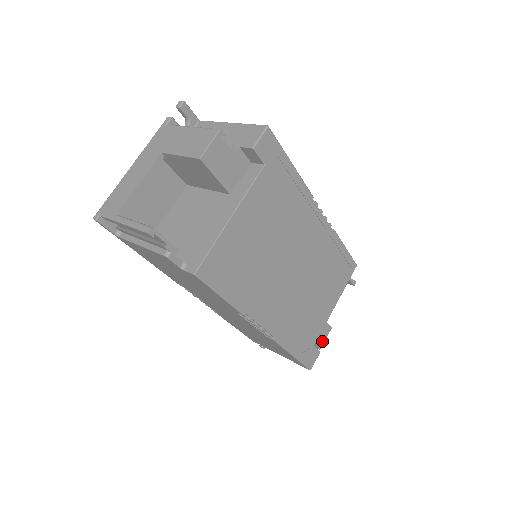
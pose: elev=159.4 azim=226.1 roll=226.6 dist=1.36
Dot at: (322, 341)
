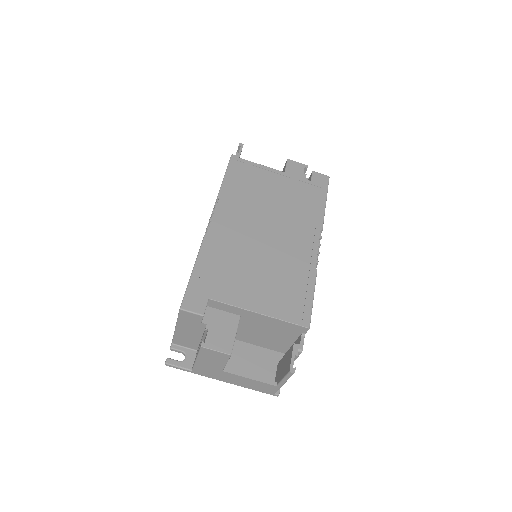
Dot at: (212, 344)
